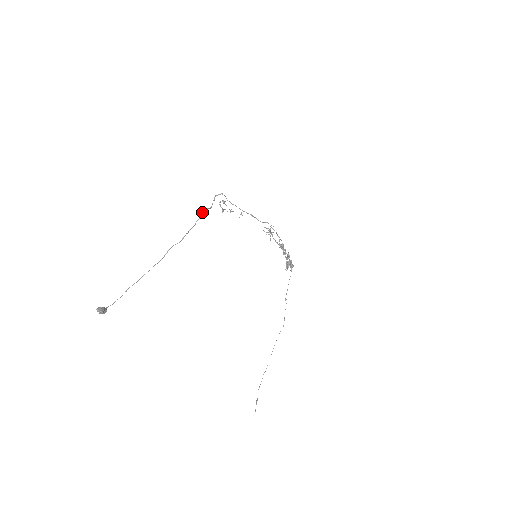
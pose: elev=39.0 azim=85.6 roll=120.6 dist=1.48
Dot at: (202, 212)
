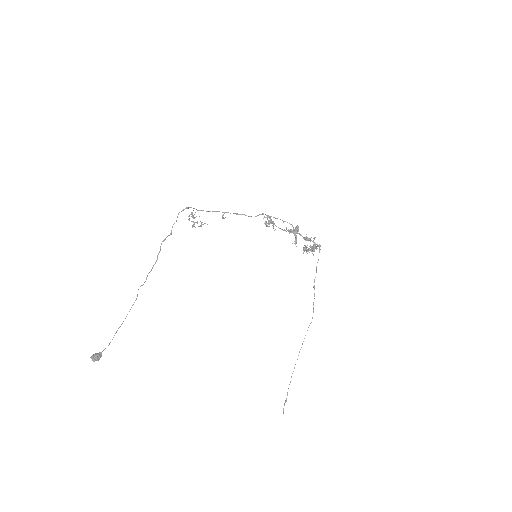
Dot at: (161, 243)
